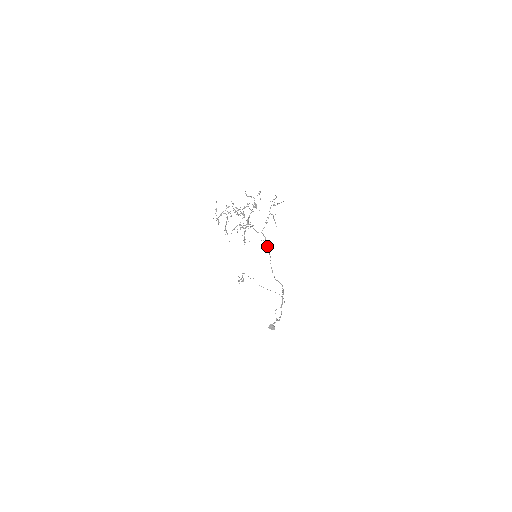
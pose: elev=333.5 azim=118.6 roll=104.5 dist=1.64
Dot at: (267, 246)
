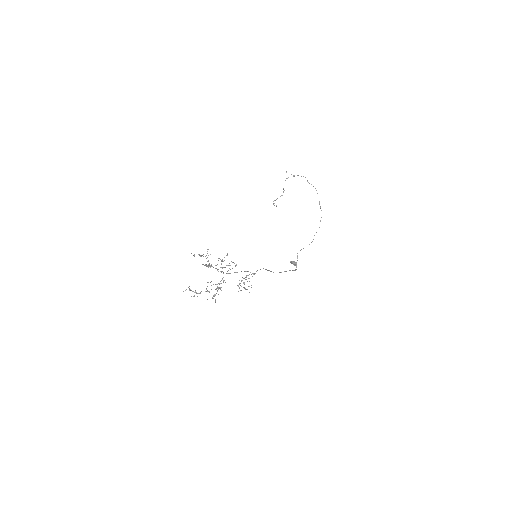
Dot at: (257, 270)
